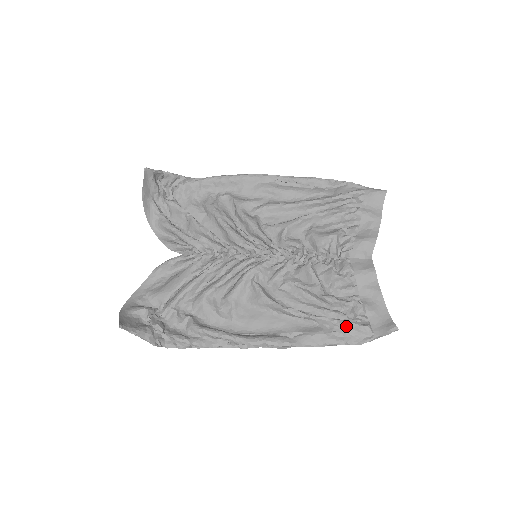
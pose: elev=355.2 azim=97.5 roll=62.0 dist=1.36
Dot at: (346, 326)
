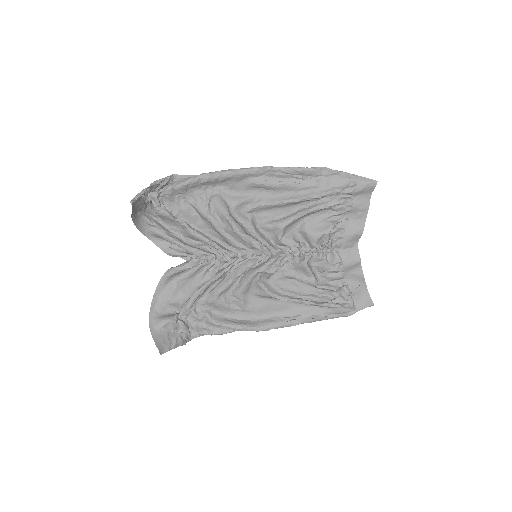
Dot at: (336, 308)
